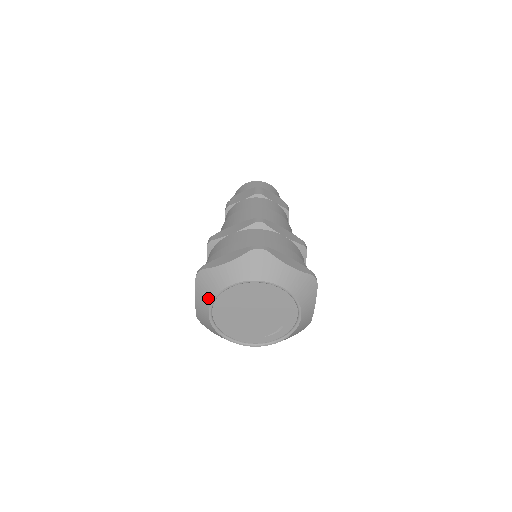
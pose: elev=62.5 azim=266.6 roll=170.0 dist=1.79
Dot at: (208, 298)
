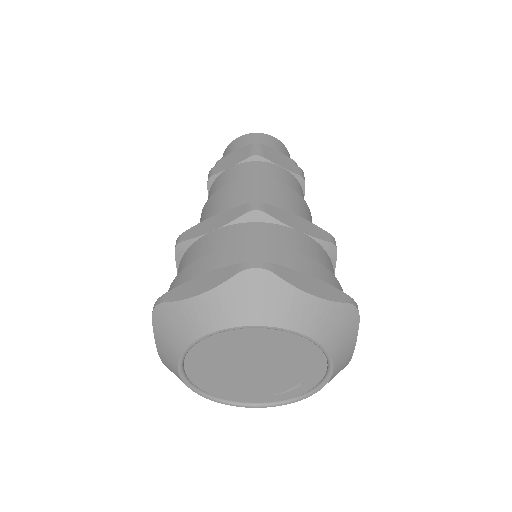
Dot at: (174, 350)
